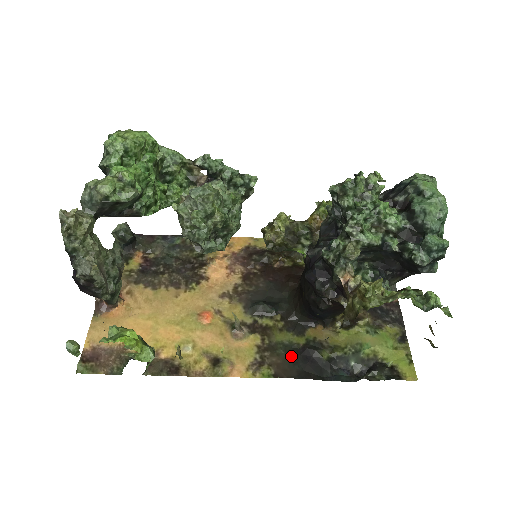
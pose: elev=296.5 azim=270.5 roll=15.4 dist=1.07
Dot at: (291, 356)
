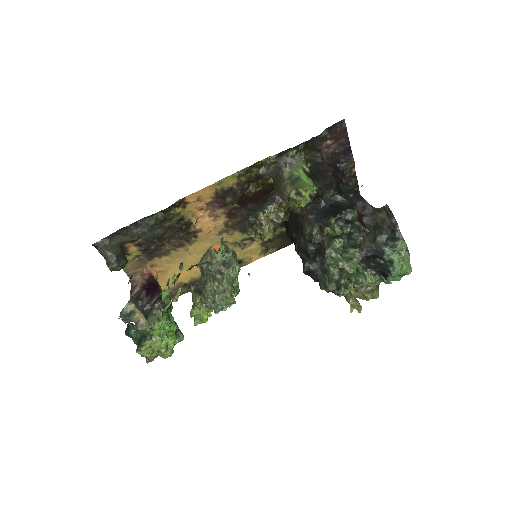
Dot at: (284, 238)
